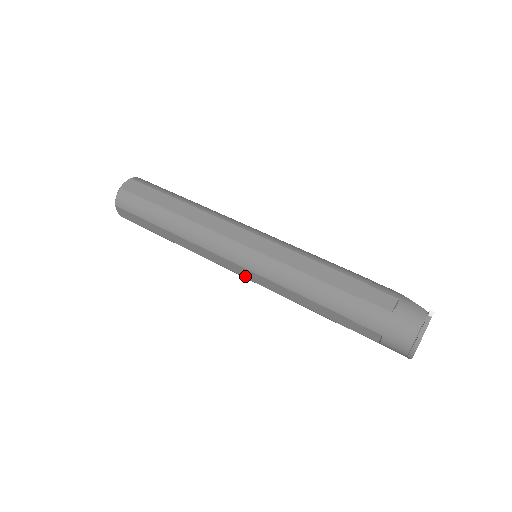
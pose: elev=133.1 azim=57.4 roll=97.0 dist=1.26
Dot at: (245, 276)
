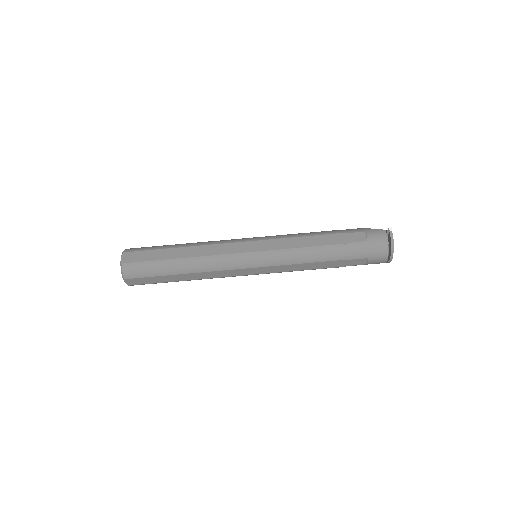
Dot at: (258, 273)
